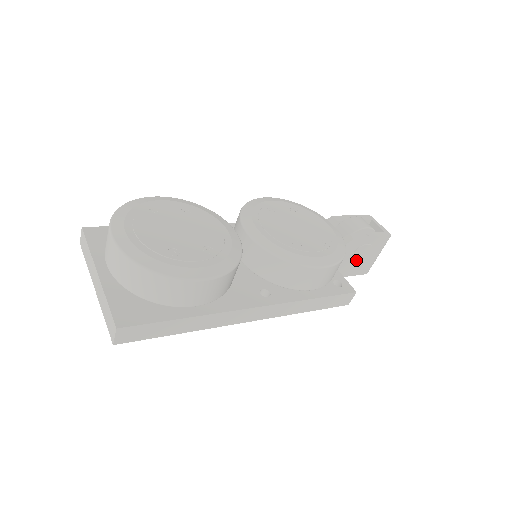
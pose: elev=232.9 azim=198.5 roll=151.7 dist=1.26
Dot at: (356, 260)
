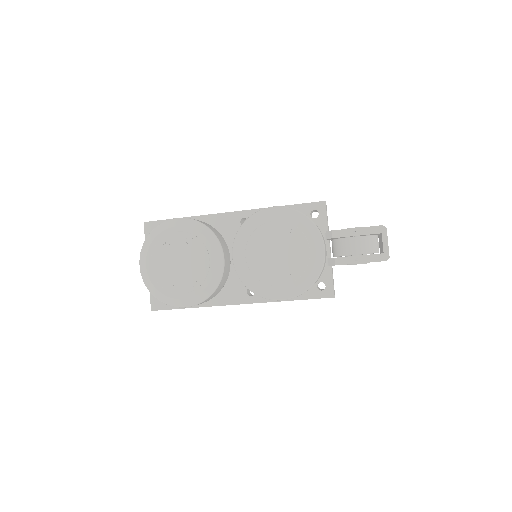
Dot at: occluded
